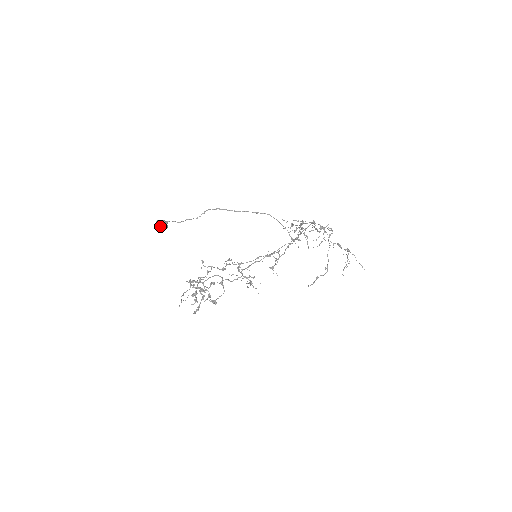
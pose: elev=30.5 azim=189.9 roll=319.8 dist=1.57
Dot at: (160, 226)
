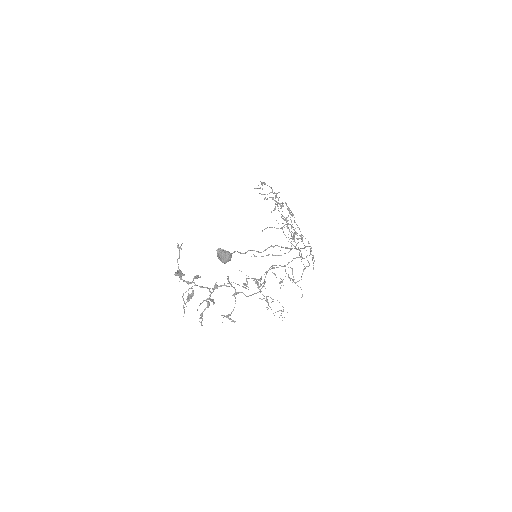
Dot at: (226, 262)
